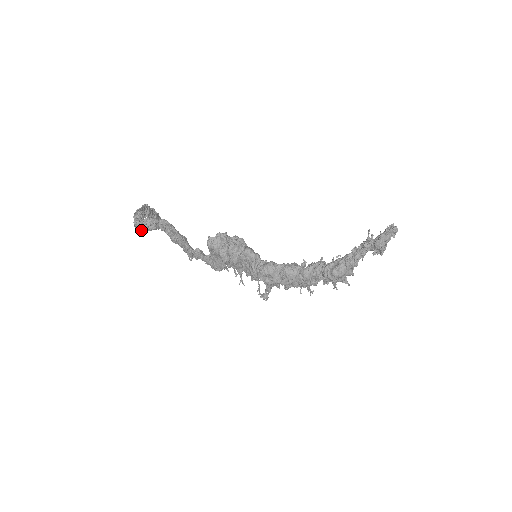
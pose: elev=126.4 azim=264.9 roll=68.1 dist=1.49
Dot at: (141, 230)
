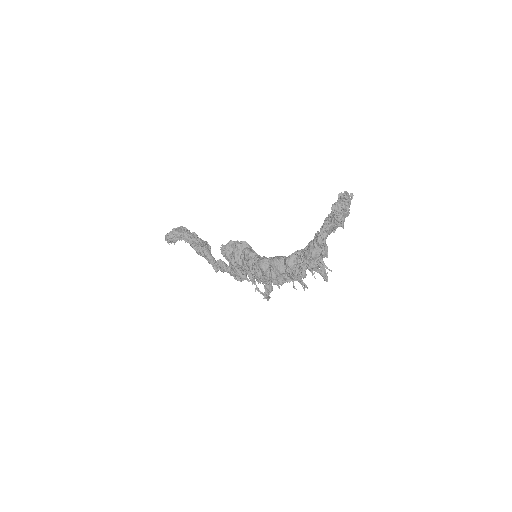
Dot at: (167, 241)
